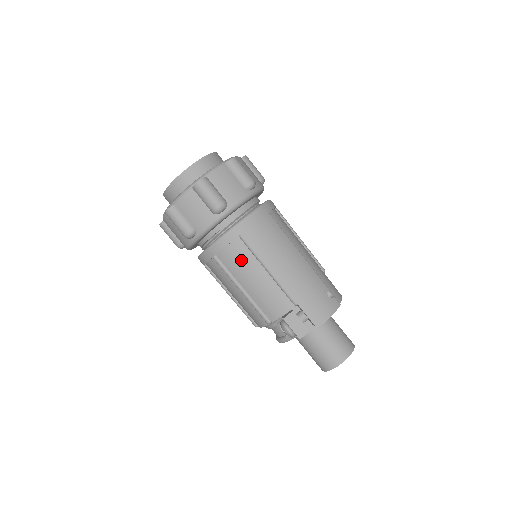
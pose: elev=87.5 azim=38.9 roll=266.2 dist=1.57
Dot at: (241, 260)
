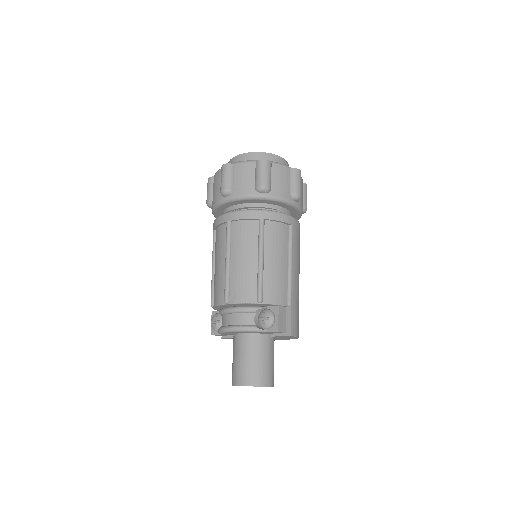
Dot at: (280, 240)
